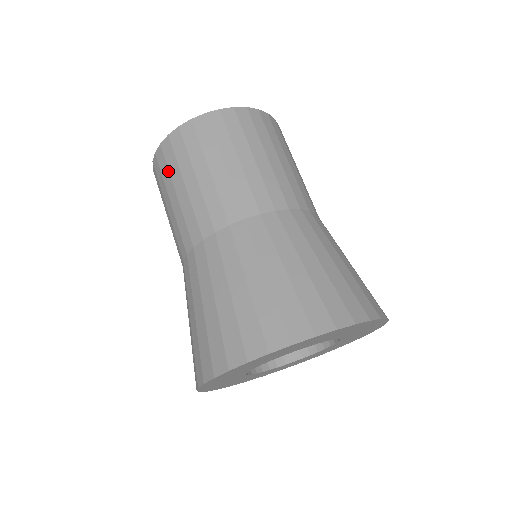
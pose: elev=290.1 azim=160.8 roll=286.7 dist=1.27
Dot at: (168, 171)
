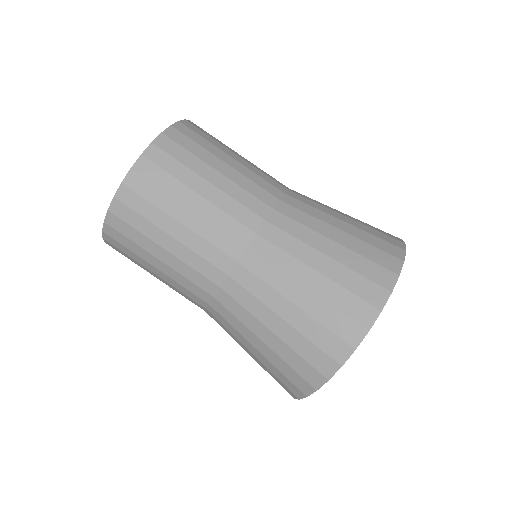
Dot at: (162, 191)
